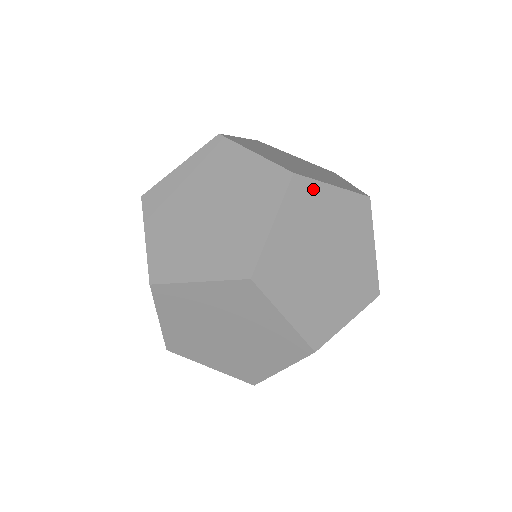
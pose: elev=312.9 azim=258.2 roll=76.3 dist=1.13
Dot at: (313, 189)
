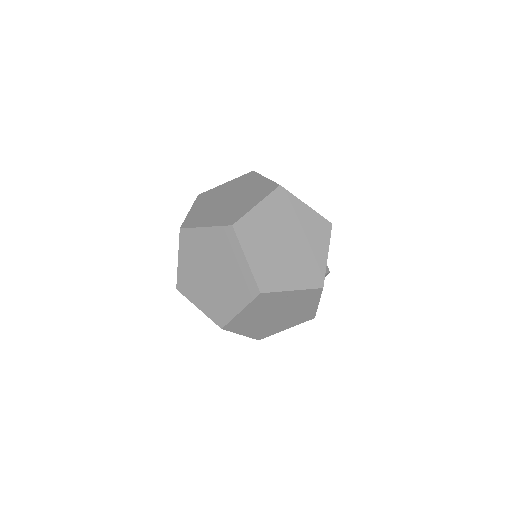
Dot at: (248, 220)
